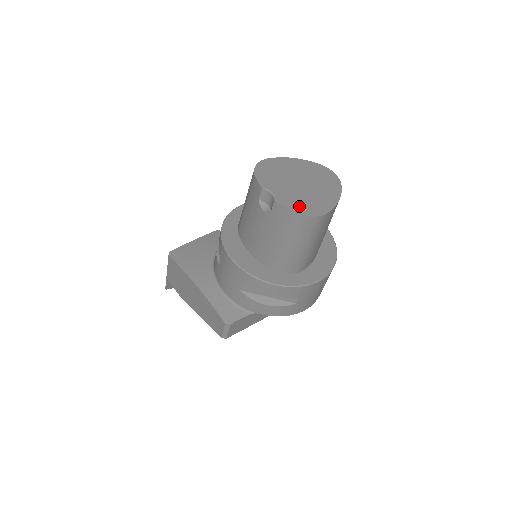
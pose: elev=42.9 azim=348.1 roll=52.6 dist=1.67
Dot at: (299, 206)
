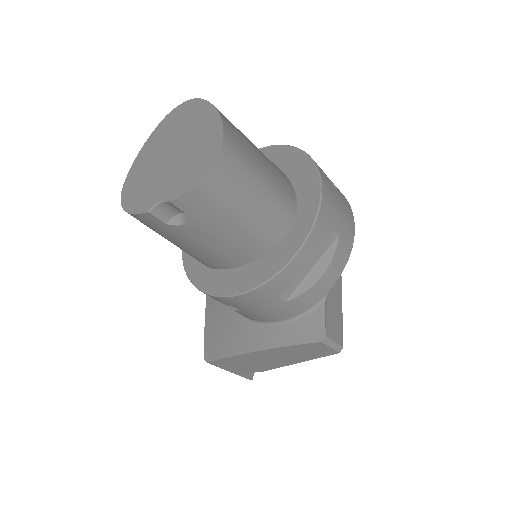
Dot at: (195, 171)
